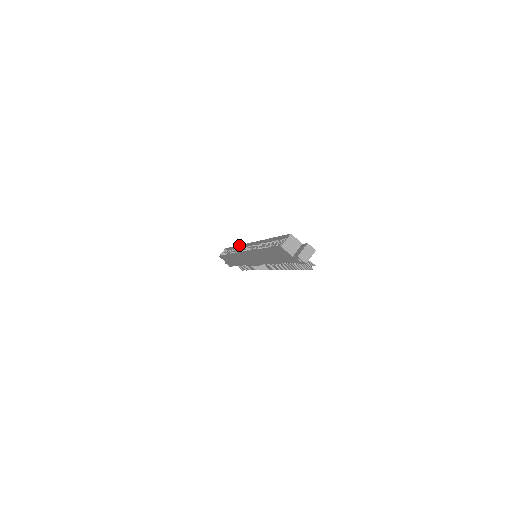
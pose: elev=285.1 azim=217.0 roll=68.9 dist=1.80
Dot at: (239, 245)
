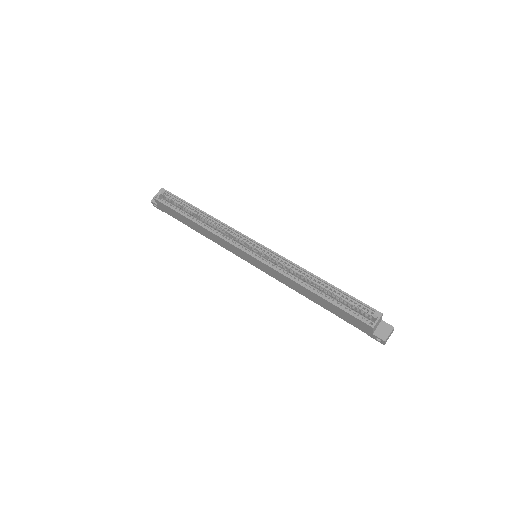
Dot at: (219, 221)
